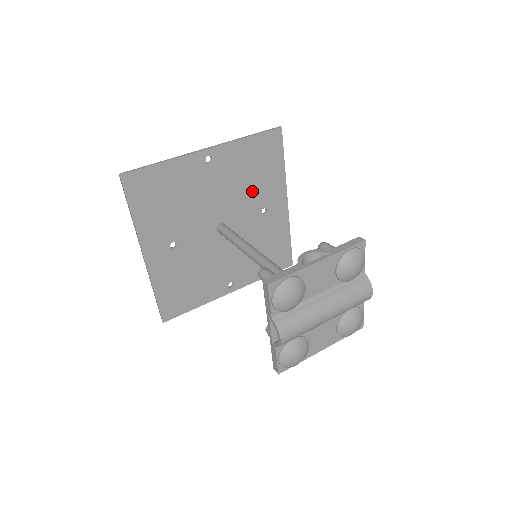
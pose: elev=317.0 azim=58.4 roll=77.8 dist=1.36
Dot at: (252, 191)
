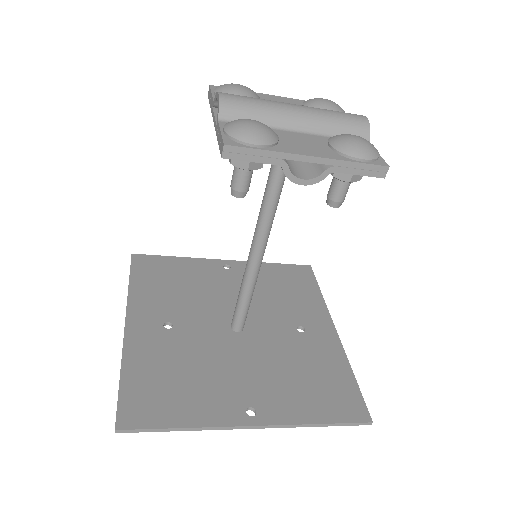
Dot at: (281, 305)
